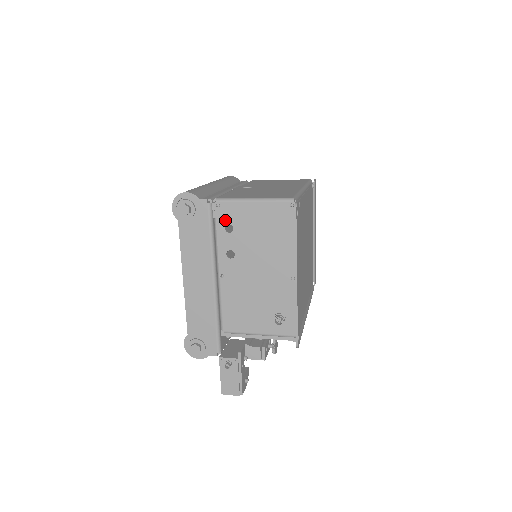
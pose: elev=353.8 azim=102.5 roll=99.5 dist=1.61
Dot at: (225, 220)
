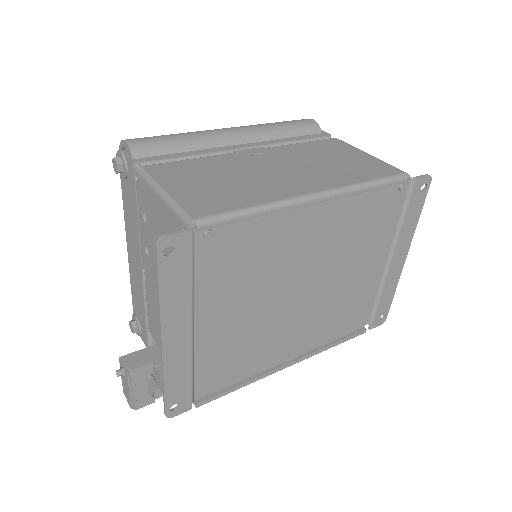
Dot at: (142, 203)
